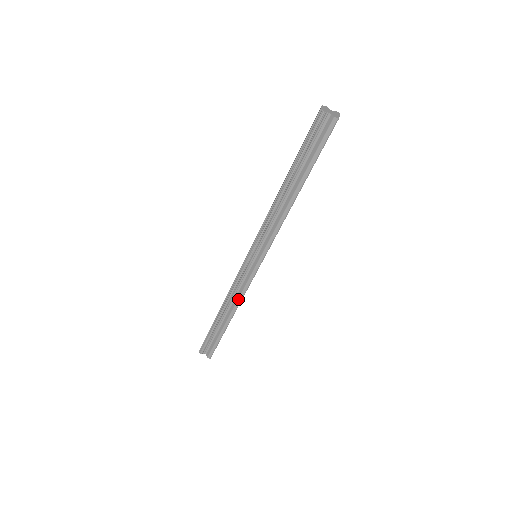
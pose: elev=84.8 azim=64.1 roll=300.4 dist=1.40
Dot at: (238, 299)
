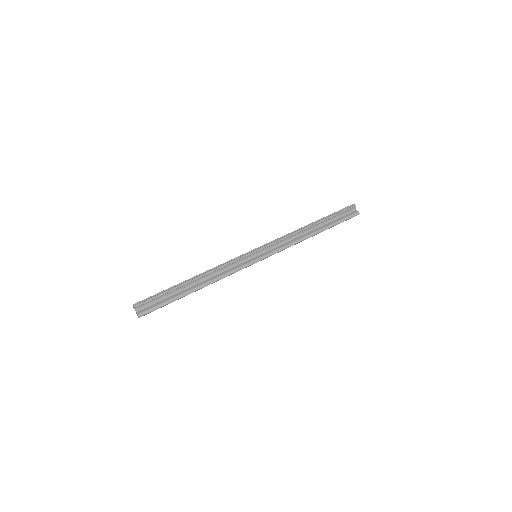
Dot at: (220, 276)
